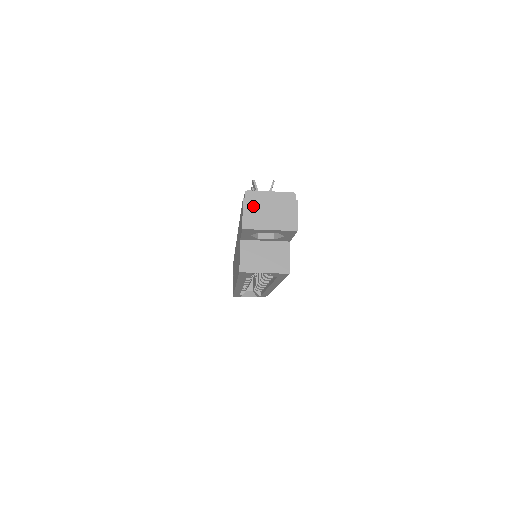
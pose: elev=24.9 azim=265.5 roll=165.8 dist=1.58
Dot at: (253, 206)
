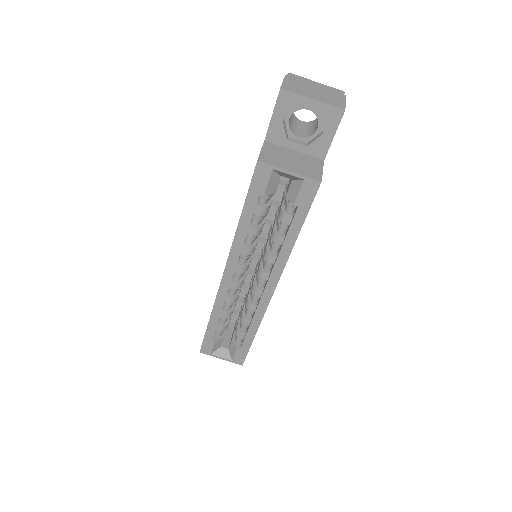
Dot at: (296, 82)
